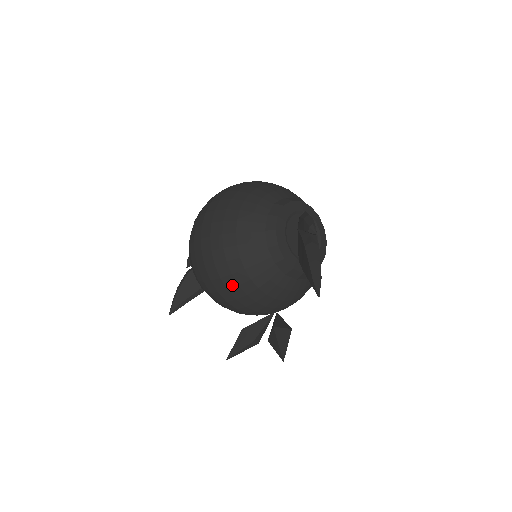
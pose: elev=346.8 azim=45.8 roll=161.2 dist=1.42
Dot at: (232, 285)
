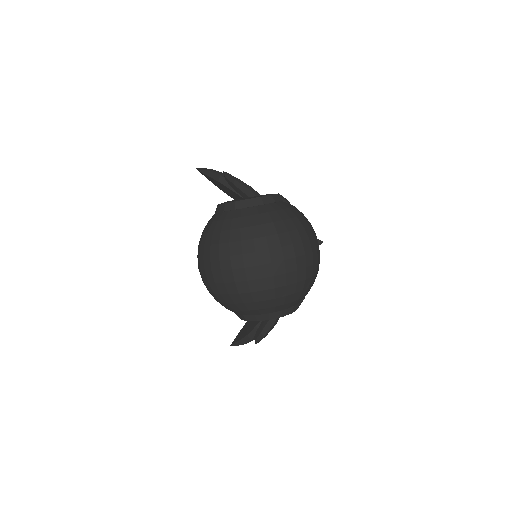
Dot at: occluded
